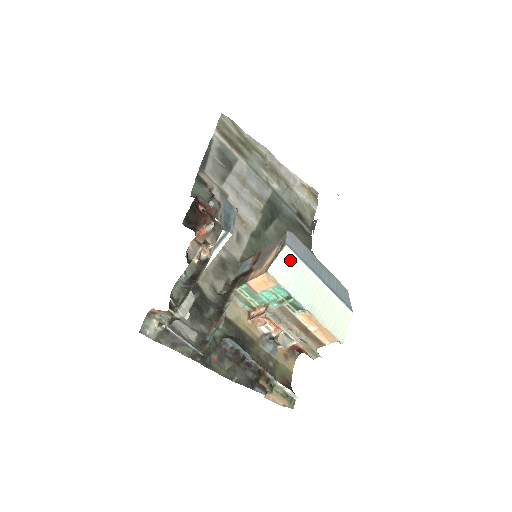
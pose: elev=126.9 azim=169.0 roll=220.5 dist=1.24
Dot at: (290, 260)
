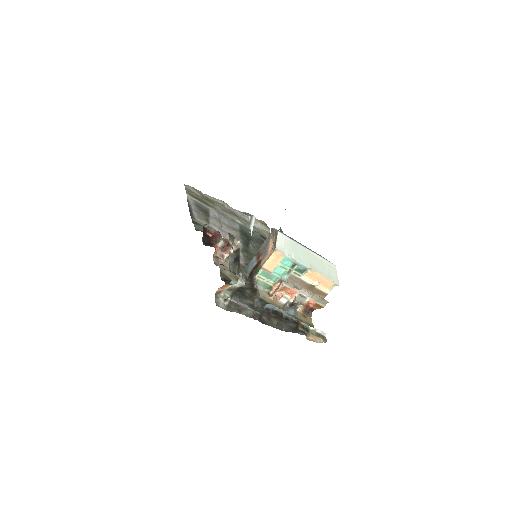
Dot at: (285, 240)
